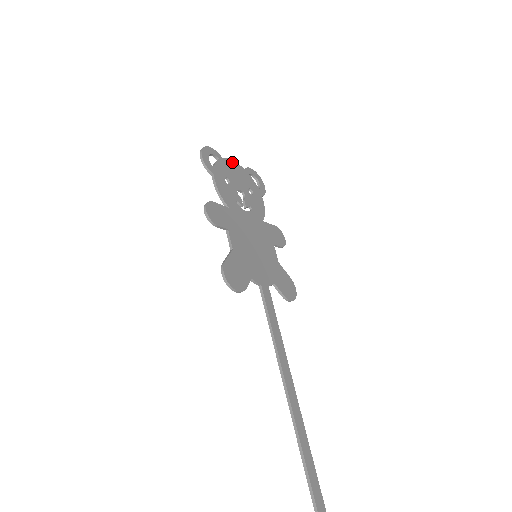
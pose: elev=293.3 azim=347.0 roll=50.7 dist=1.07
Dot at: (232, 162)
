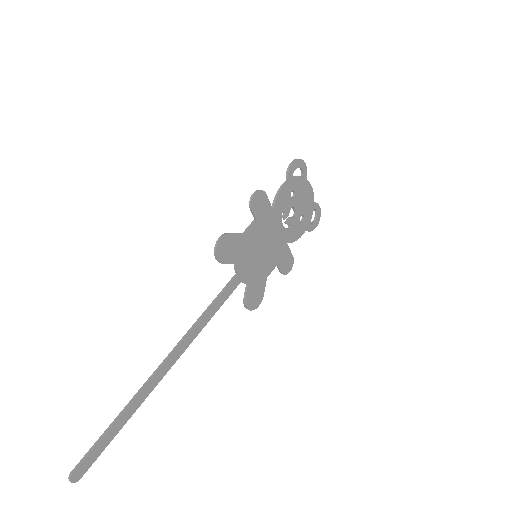
Dot at: (311, 189)
